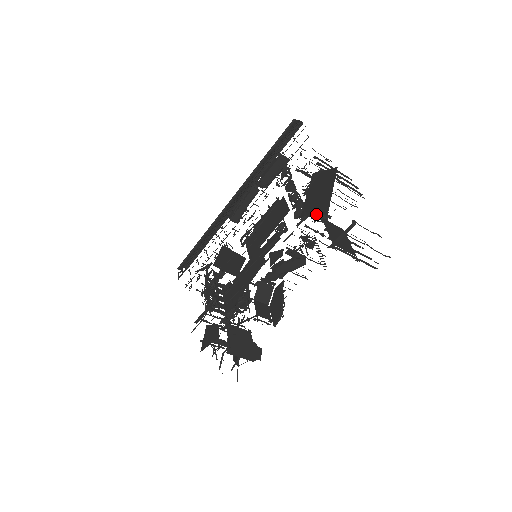
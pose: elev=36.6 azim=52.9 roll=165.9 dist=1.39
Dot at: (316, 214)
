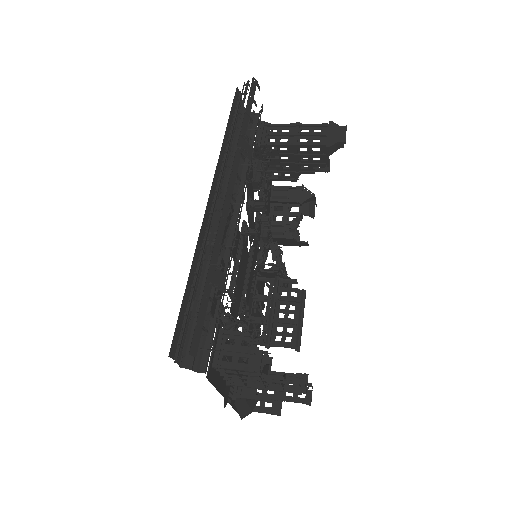
Dot at: occluded
